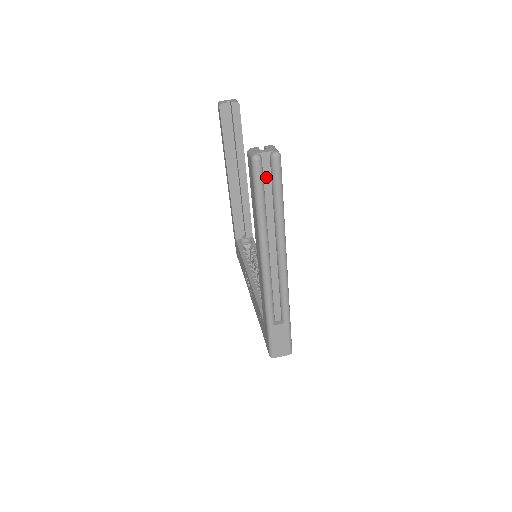
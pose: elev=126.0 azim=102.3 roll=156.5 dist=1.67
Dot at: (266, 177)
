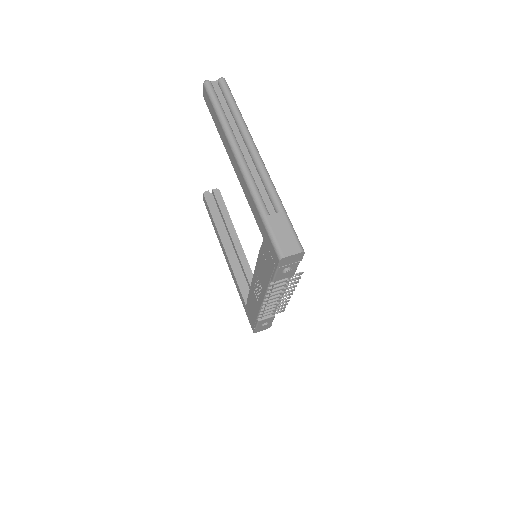
Dot at: (219, 96)
